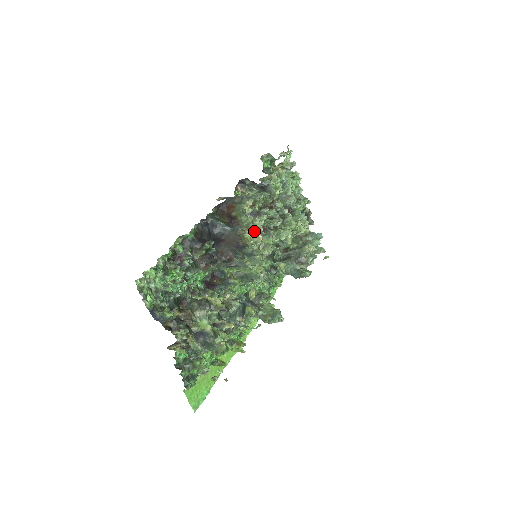
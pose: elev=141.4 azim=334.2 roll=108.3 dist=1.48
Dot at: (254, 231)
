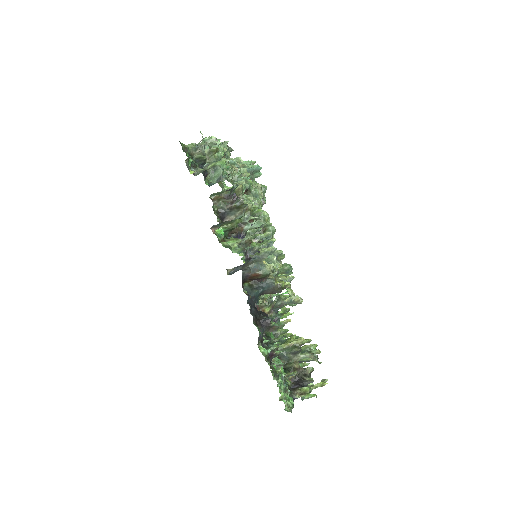
Dot at: occluded
